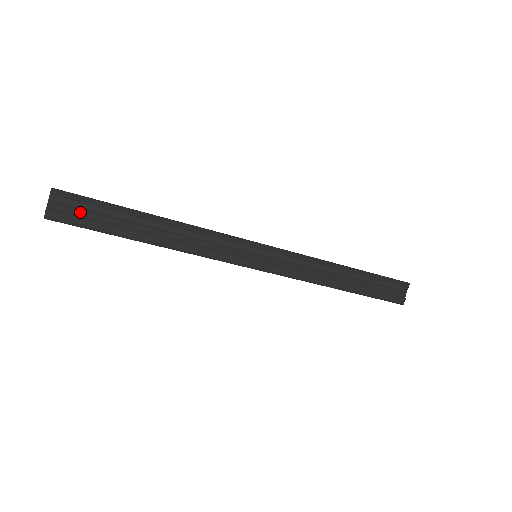
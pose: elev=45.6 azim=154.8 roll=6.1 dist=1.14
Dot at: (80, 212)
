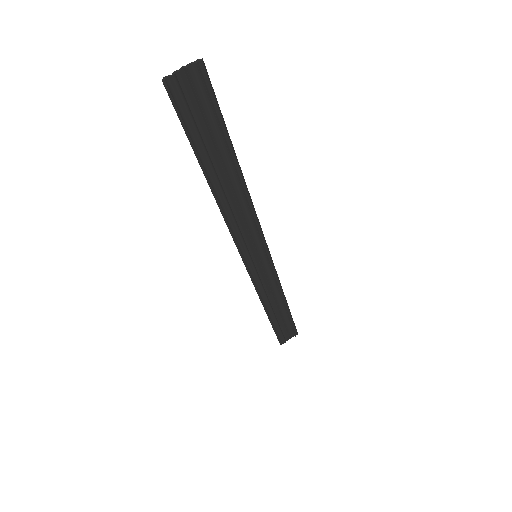
Dot at: (196, 107)
